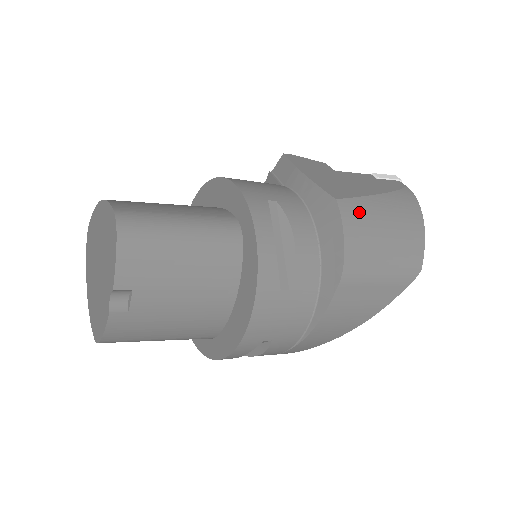
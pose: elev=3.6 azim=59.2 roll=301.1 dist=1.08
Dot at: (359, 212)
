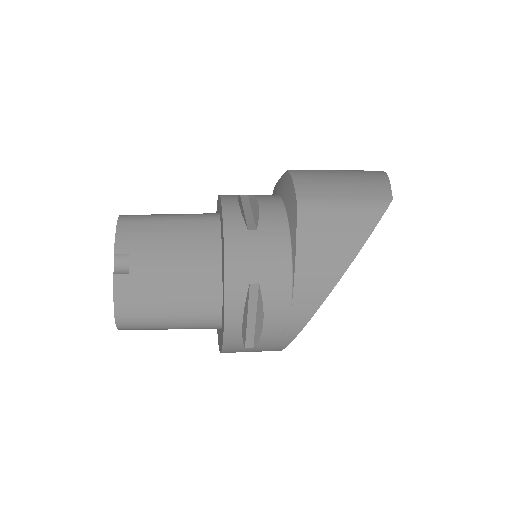
Dot at: (310, 172)
